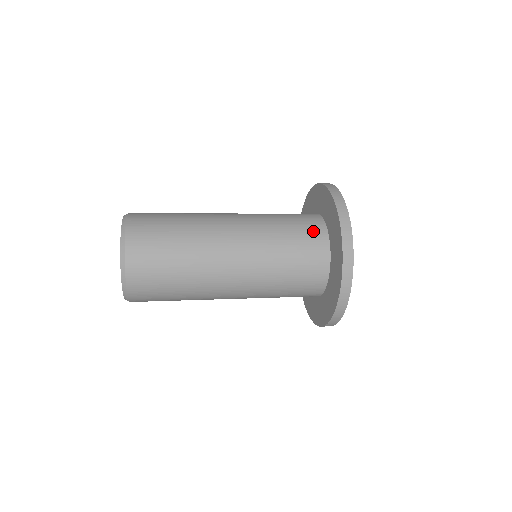
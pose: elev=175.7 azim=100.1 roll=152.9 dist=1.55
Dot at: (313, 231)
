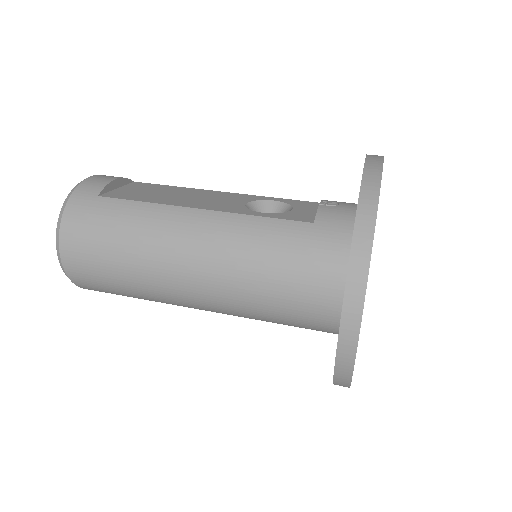
Dot at: (320, 283)
